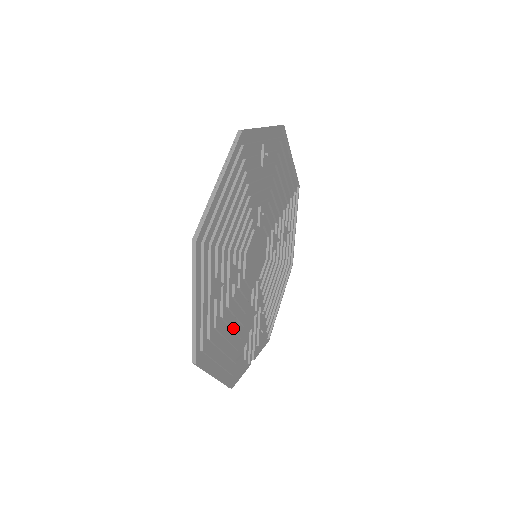
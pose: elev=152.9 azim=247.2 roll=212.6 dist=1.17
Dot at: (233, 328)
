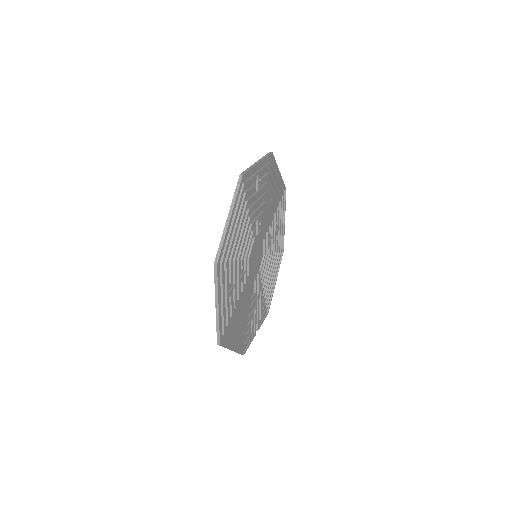
Dot at: (243, 313)
